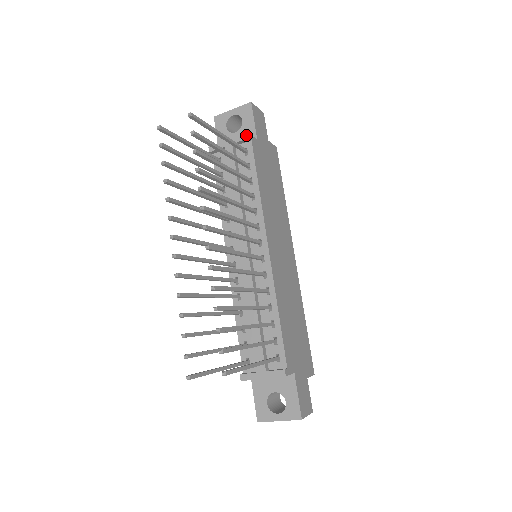
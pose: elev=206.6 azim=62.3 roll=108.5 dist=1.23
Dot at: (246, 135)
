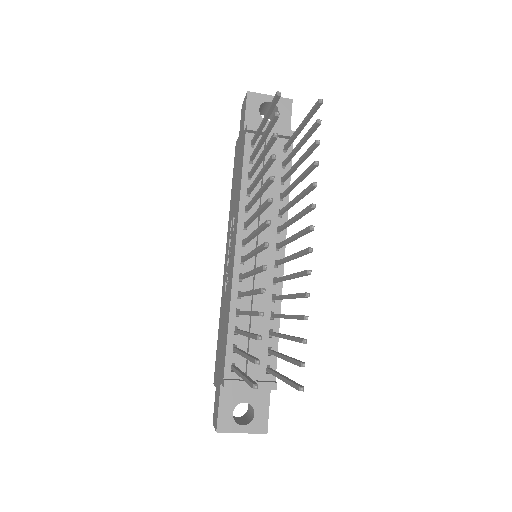
Dot at: occluded
